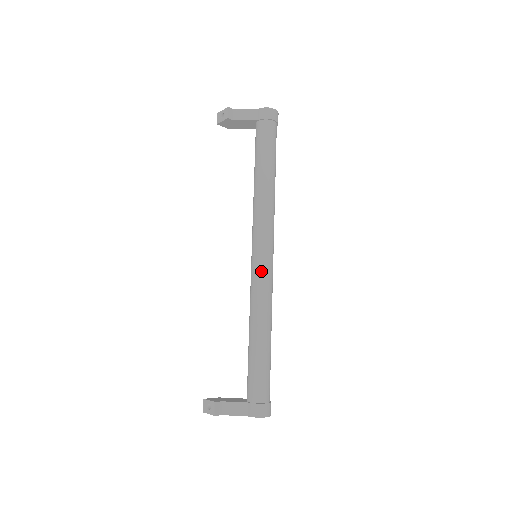
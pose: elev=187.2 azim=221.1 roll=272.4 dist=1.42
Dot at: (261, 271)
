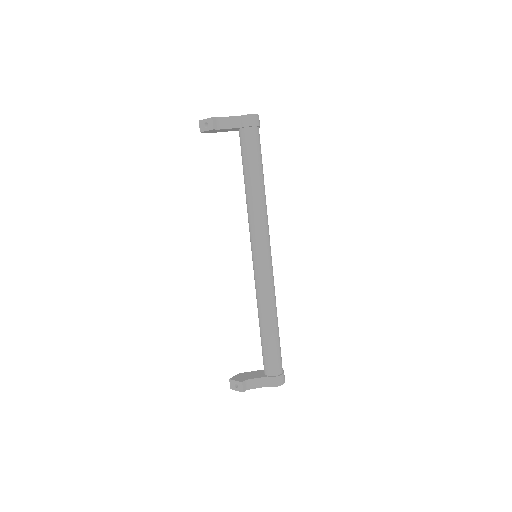
Dot at: (264, 271)
